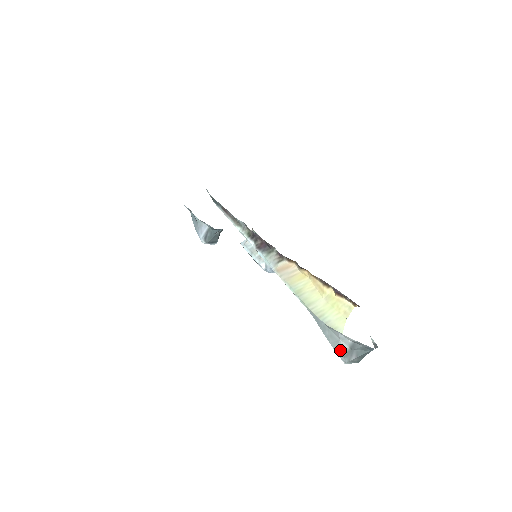
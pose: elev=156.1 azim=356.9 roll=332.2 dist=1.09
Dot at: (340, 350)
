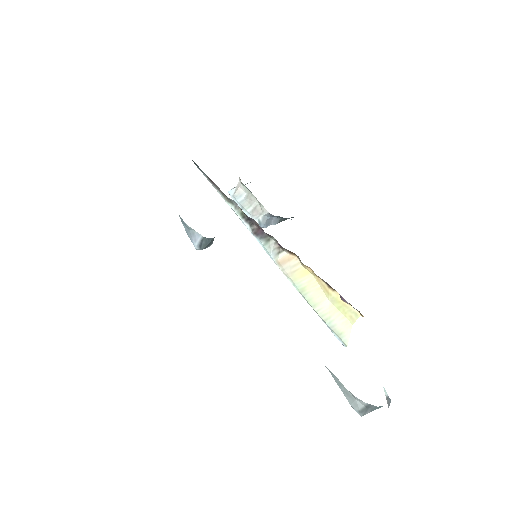
Dot at: (356, 407)
